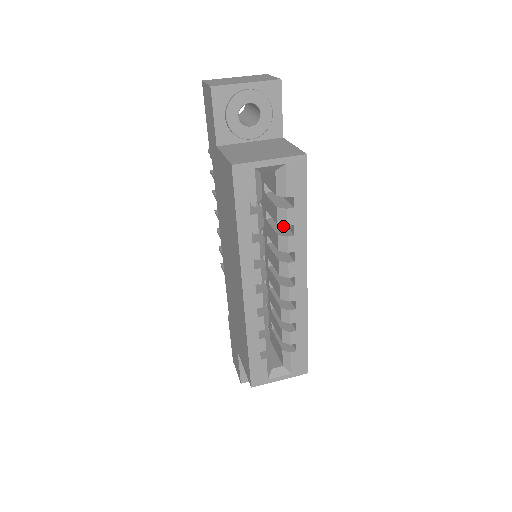
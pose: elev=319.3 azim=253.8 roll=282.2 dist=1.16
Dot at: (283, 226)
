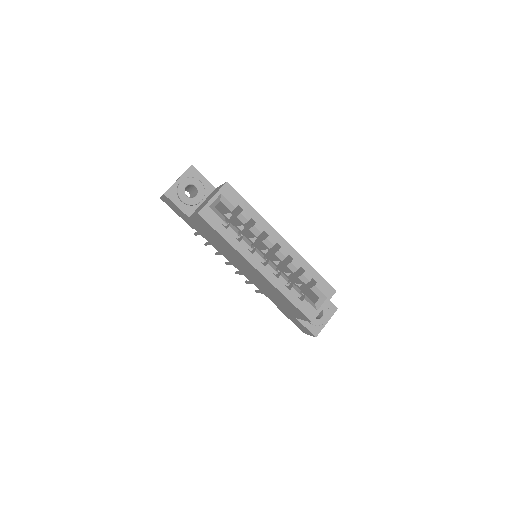
Dot at: (250, 225)
